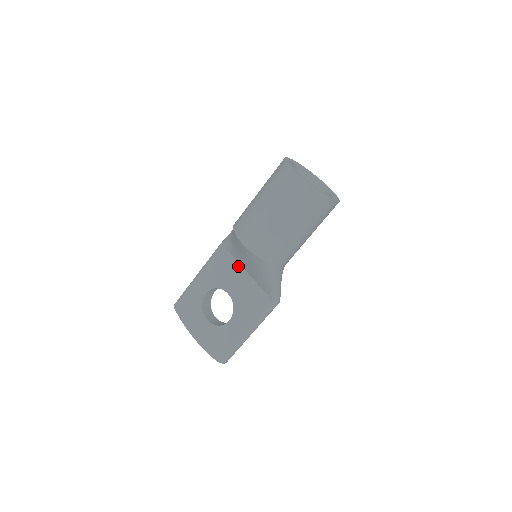
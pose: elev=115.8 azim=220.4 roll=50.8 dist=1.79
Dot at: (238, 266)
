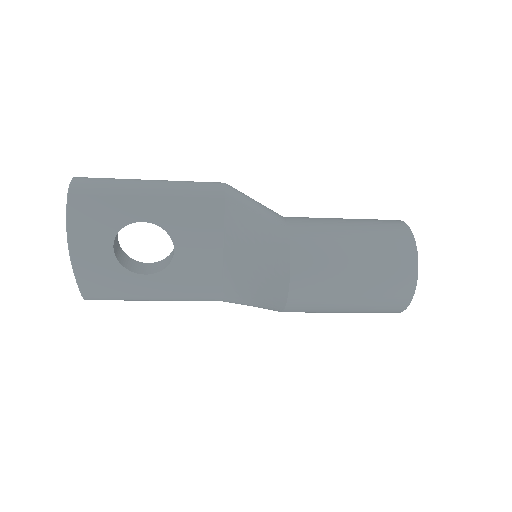
Dot at: (220, 236)
